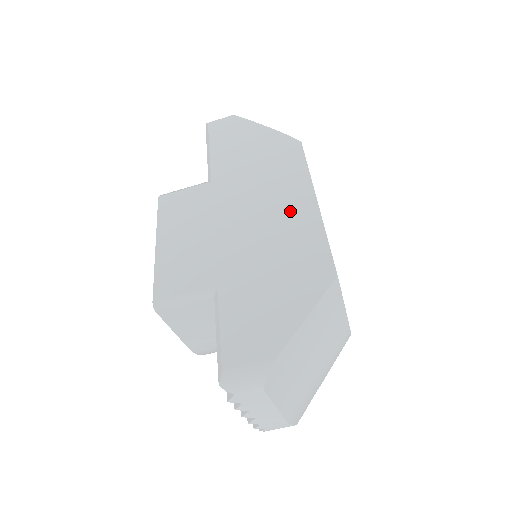
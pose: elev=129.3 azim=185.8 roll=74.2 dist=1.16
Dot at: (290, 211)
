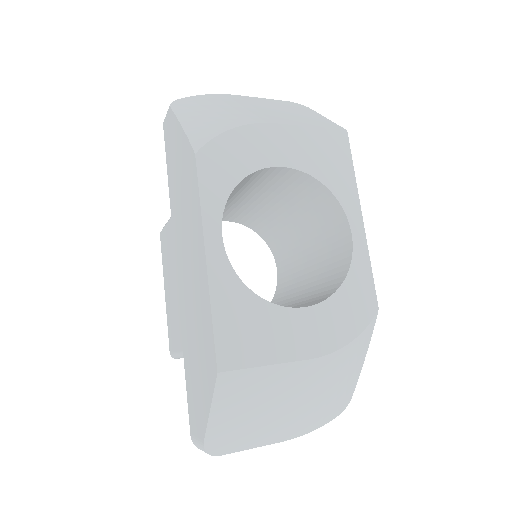
Dot at: (197, 272)
